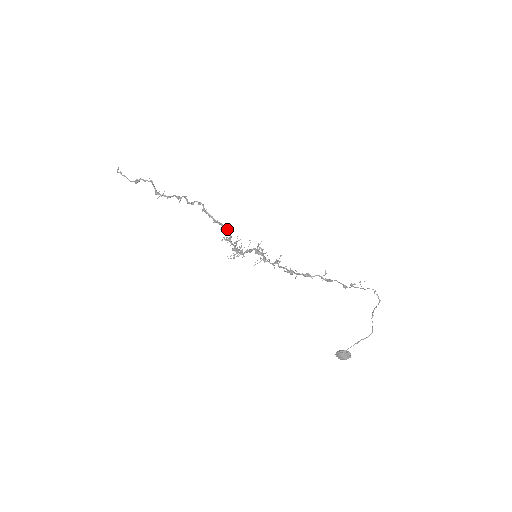
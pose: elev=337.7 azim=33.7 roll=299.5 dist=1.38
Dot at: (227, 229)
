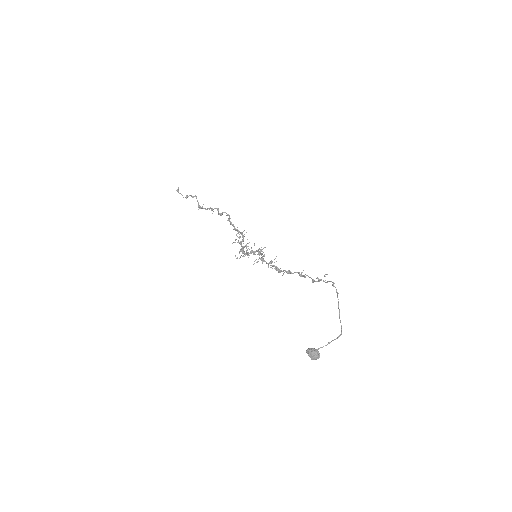
Dot at: (242, 235)
